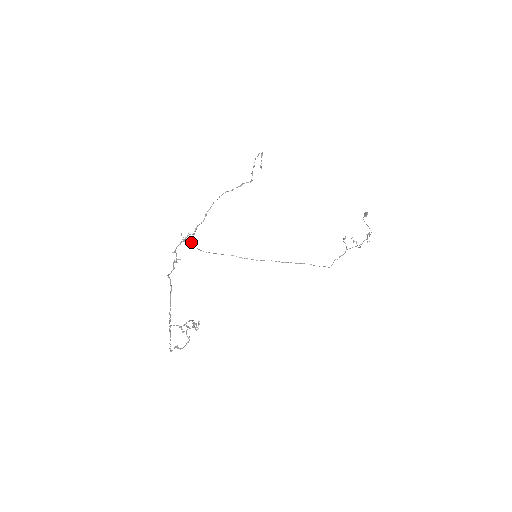
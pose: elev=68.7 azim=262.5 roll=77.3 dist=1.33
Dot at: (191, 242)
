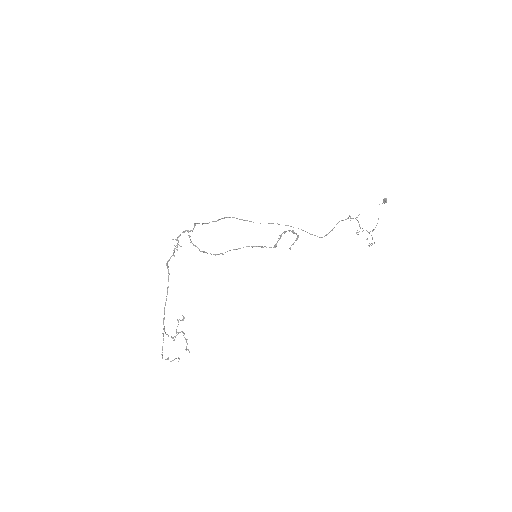
Dot at: occluded
